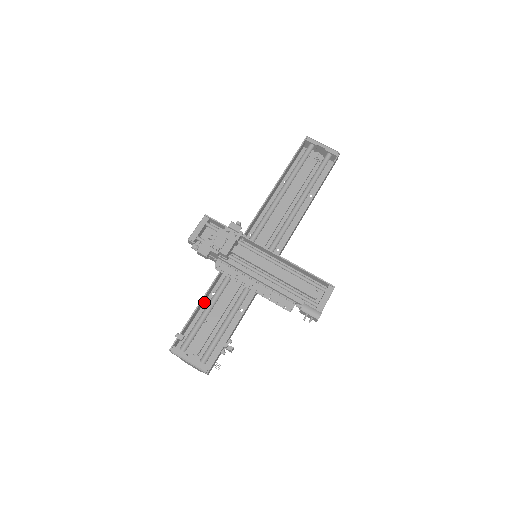
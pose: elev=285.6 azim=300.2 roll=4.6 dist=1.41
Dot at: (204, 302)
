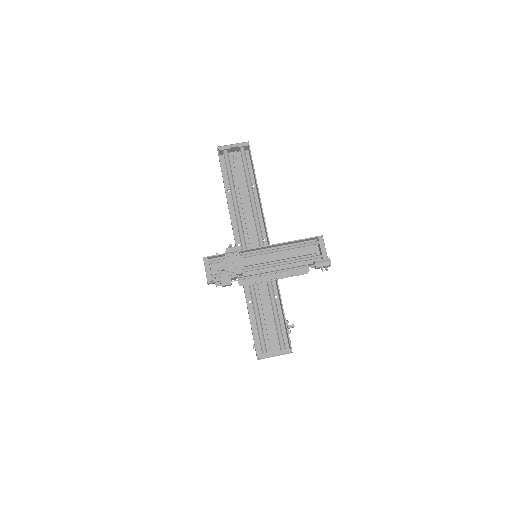
Dot at: occluded
